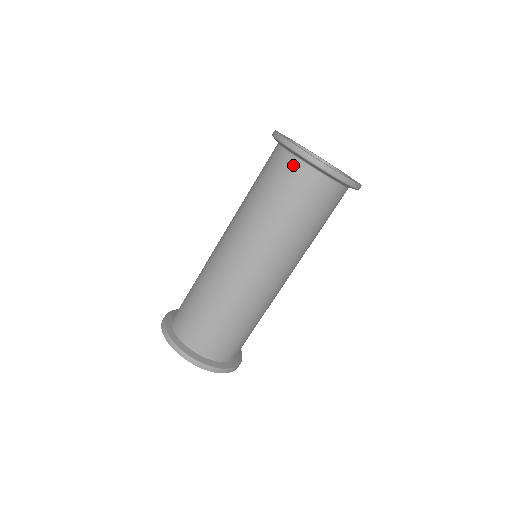
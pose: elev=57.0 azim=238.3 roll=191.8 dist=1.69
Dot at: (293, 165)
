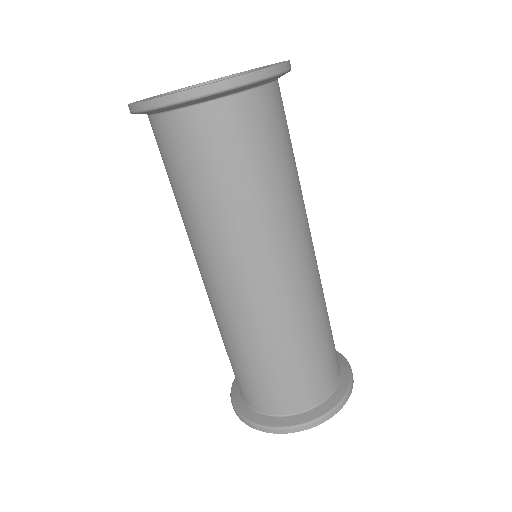
Dot at: (156, 128)
